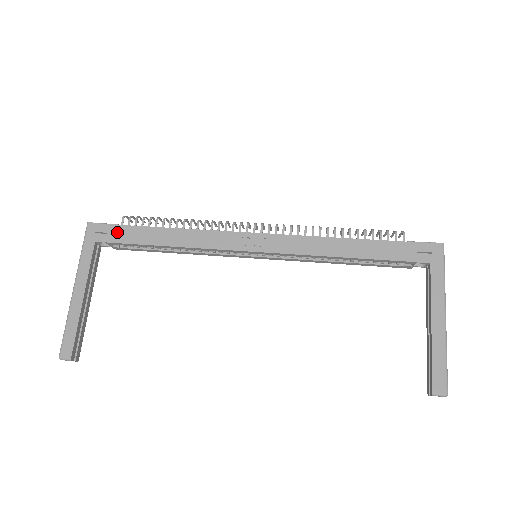
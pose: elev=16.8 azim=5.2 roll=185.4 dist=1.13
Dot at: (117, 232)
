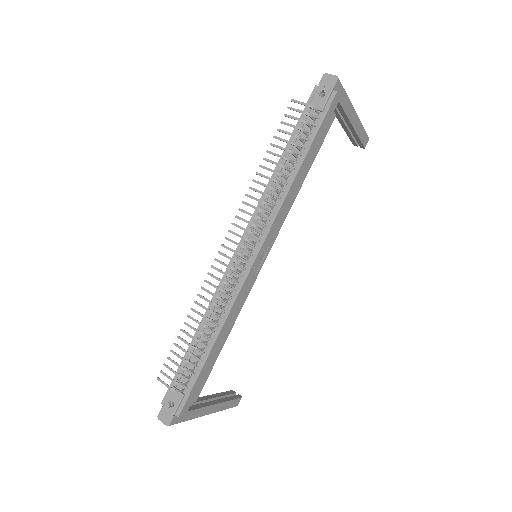
Dot at: (194, 394)
